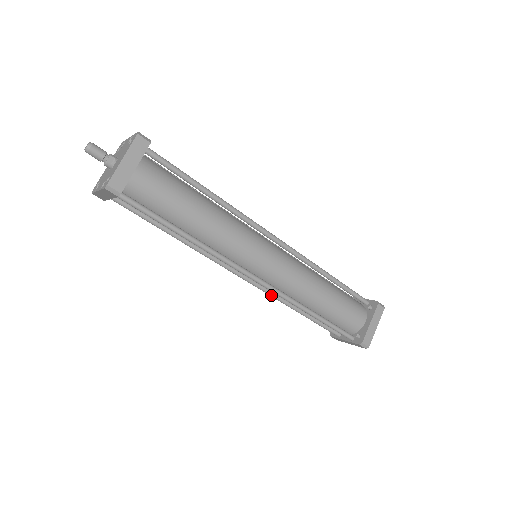
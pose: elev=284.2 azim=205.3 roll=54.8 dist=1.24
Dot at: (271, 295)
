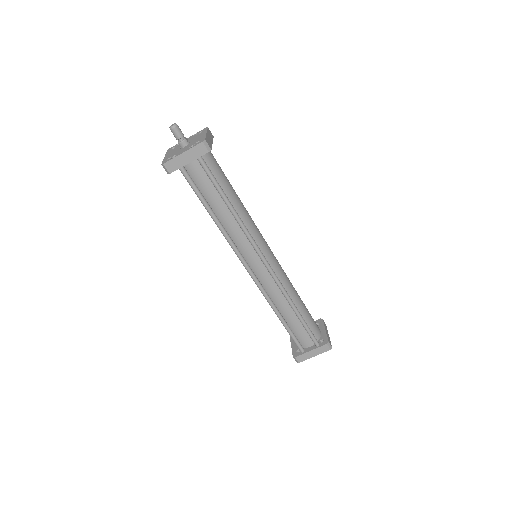
Dot at: (266, 294)
